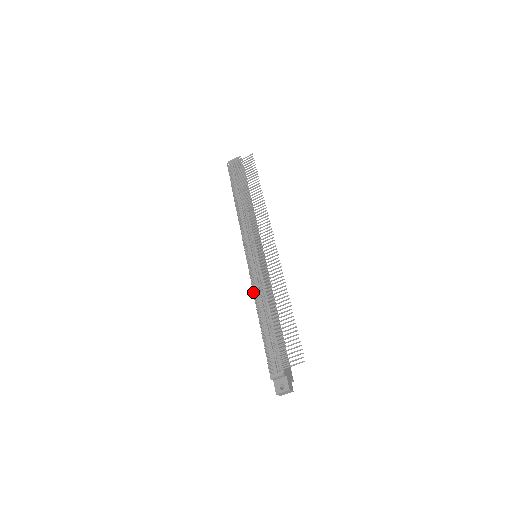
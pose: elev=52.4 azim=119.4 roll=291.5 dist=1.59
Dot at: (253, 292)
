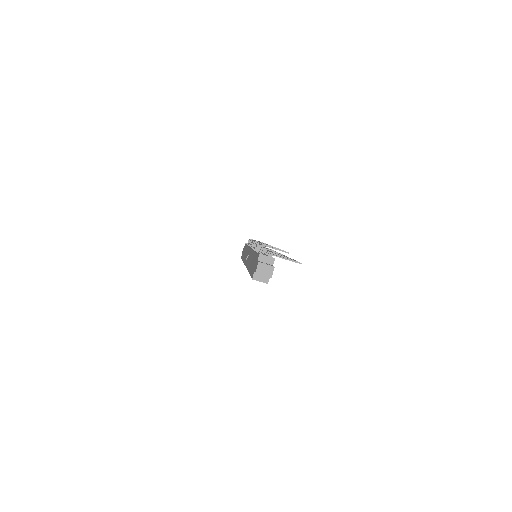
Dot at: occluded
